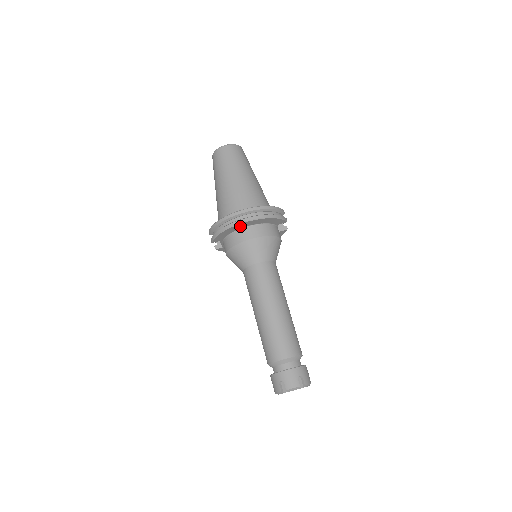
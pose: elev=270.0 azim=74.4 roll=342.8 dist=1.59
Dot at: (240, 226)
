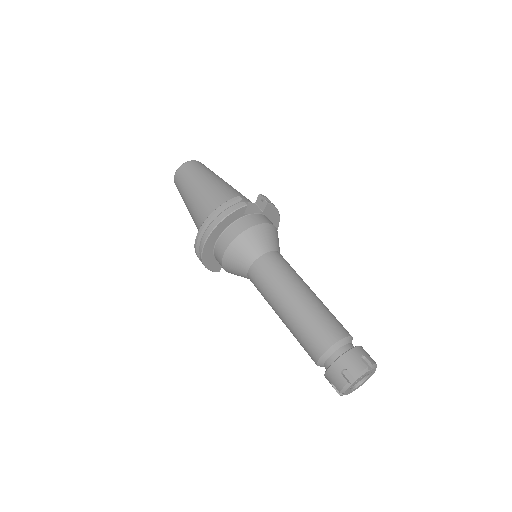
Dot at: (208, 250)
